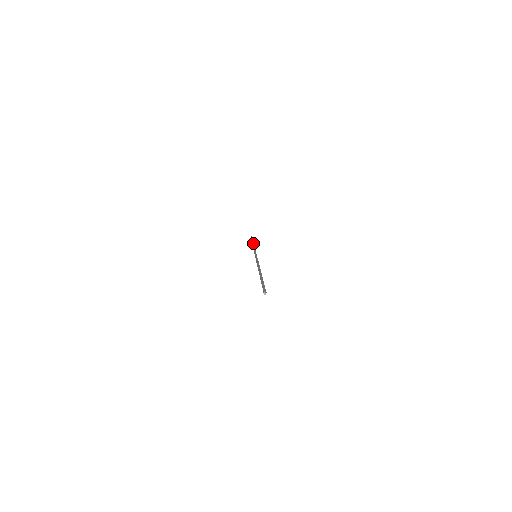
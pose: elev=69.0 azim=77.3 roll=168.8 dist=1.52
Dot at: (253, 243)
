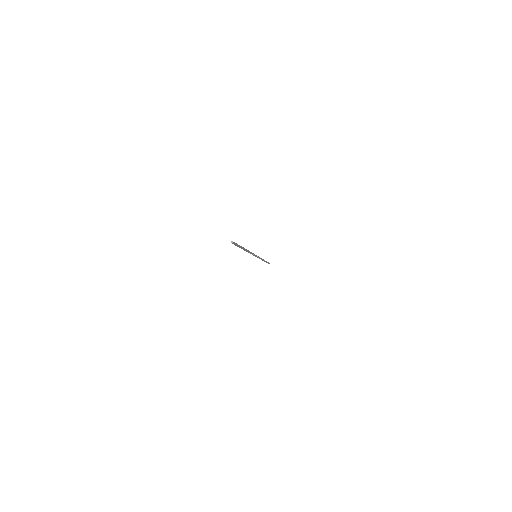
Dot at: (264, 260)
